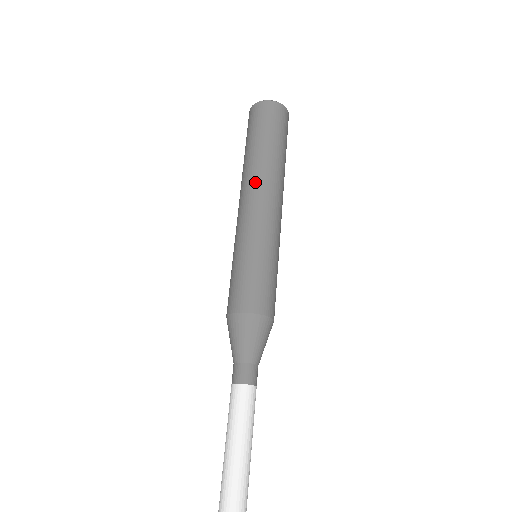
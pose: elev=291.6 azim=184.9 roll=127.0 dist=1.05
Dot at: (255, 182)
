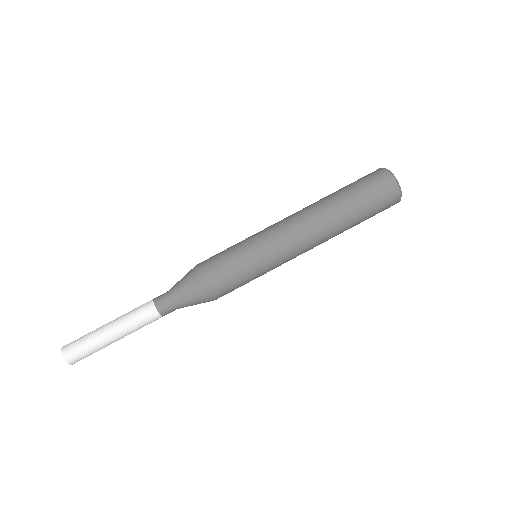
Dot at: (318, 233)
